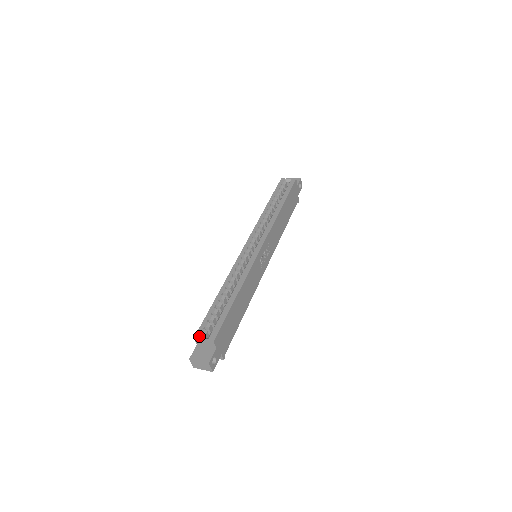
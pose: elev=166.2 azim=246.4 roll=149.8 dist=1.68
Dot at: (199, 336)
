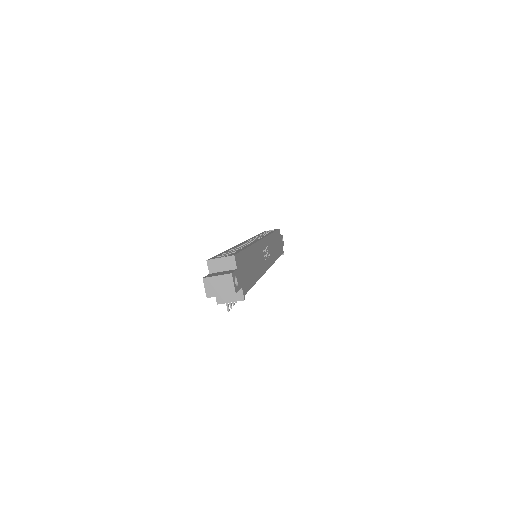
Dot at: (213, 258)
